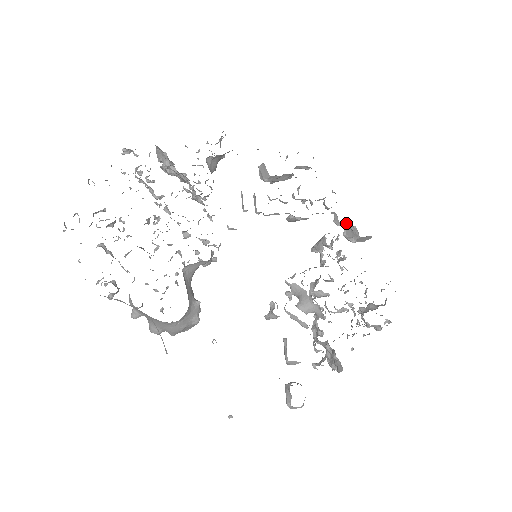
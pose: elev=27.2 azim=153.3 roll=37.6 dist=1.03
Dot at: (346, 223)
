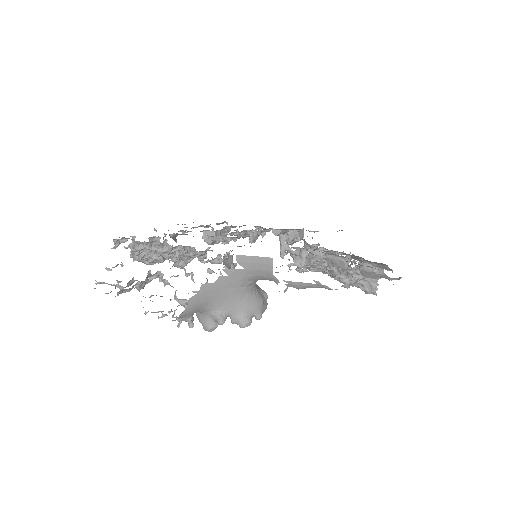
Dot at: occluded
